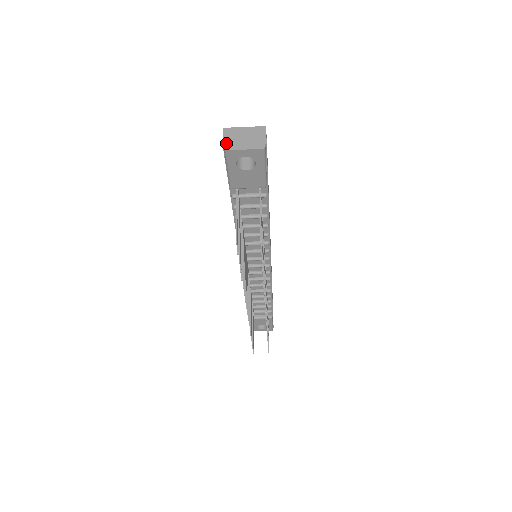
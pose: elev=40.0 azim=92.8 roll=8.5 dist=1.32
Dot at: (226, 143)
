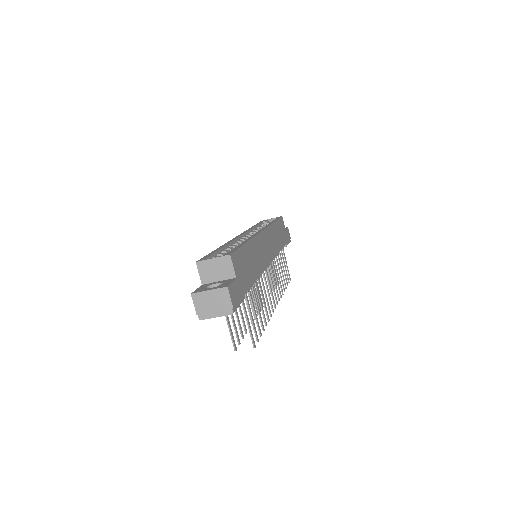
Dot at: (198, 312)
